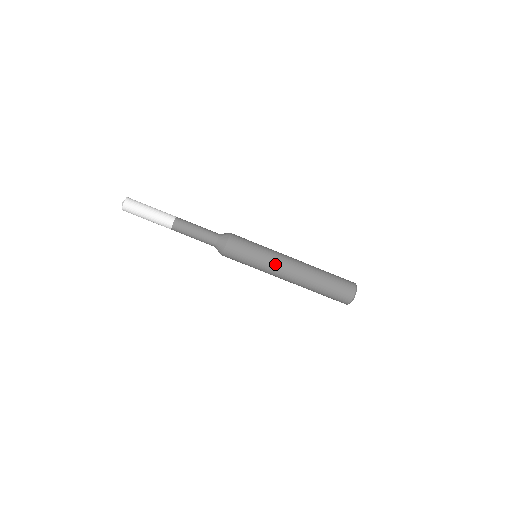
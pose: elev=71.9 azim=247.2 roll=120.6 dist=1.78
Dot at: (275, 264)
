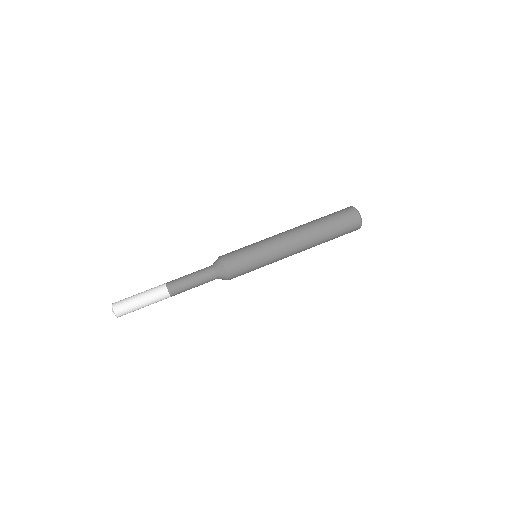
Dot at: (278, 252)
